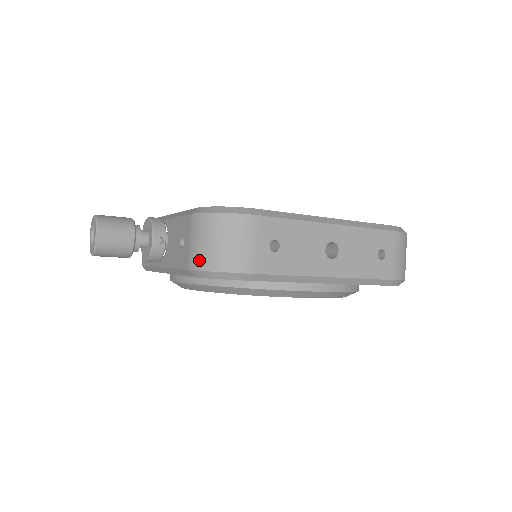
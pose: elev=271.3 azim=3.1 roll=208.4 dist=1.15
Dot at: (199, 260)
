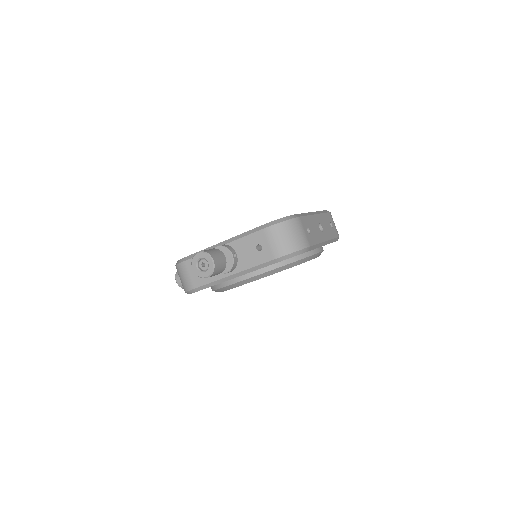
Dot at: (283, 250)
